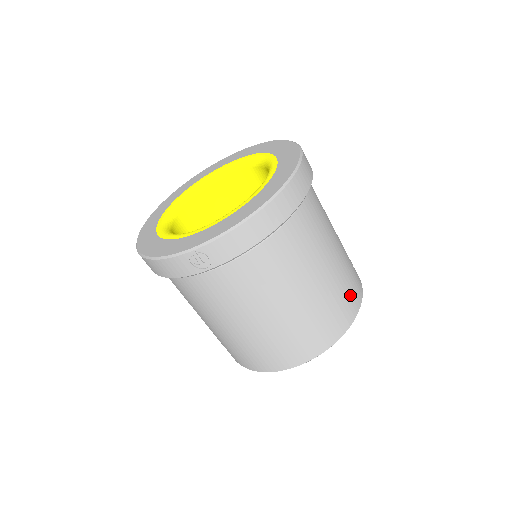
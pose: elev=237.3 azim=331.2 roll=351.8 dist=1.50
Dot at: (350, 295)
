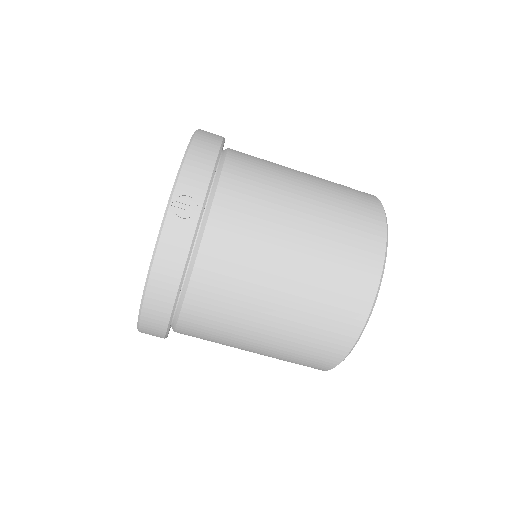
Dot at: occluded
